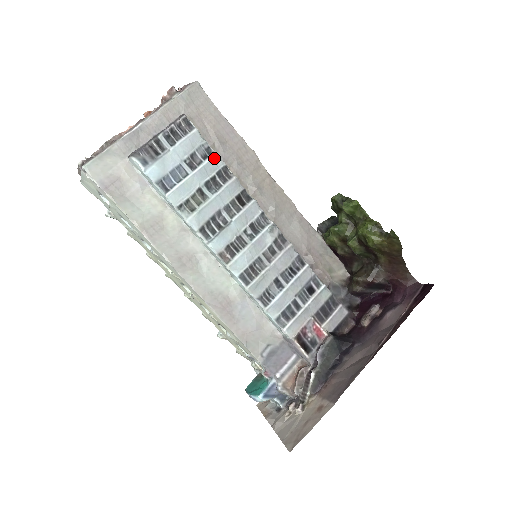
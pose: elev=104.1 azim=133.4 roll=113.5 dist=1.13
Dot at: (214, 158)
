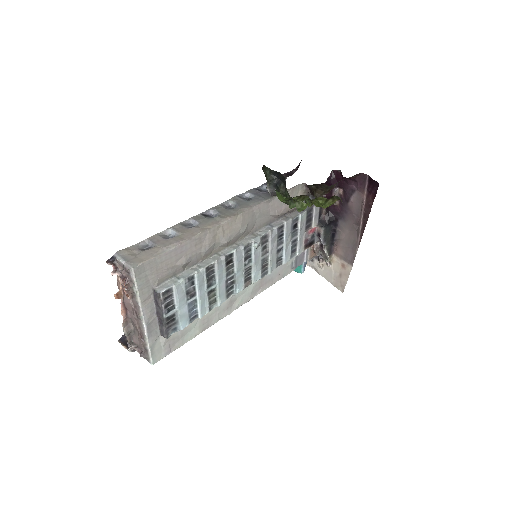
Dot at: (197, 277)
